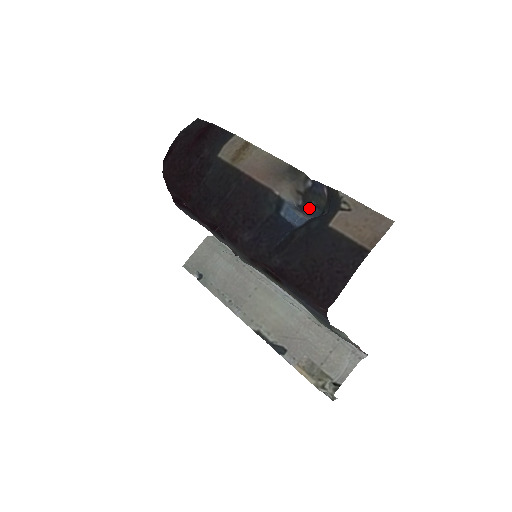
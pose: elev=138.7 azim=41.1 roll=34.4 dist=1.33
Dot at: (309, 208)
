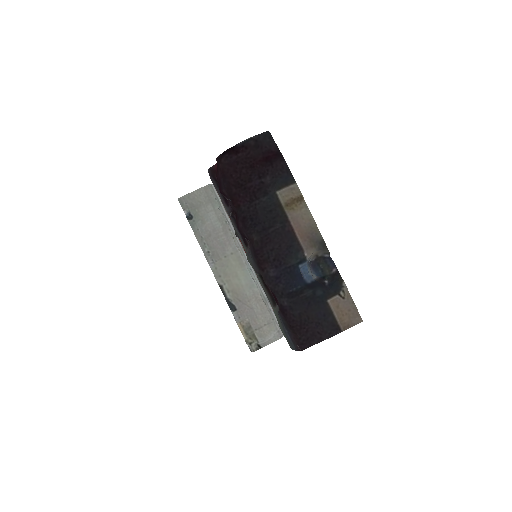
Dot at: (316, 266)
